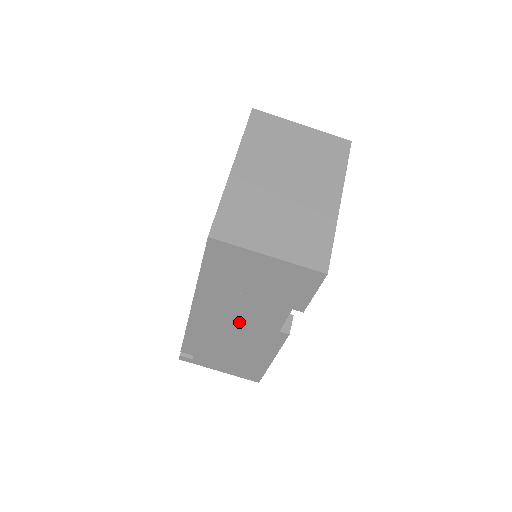
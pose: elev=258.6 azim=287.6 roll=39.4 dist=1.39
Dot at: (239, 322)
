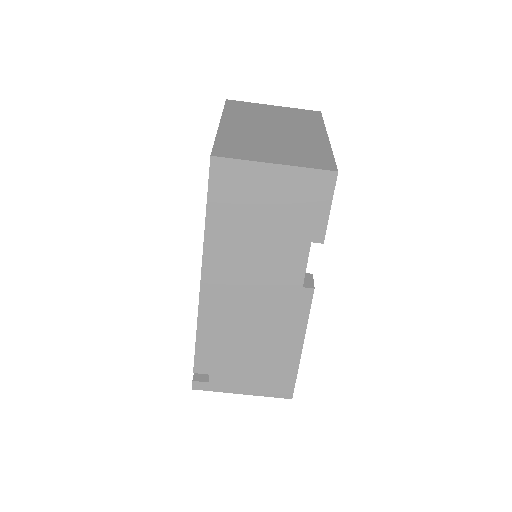
Dot at: (256, 287)
